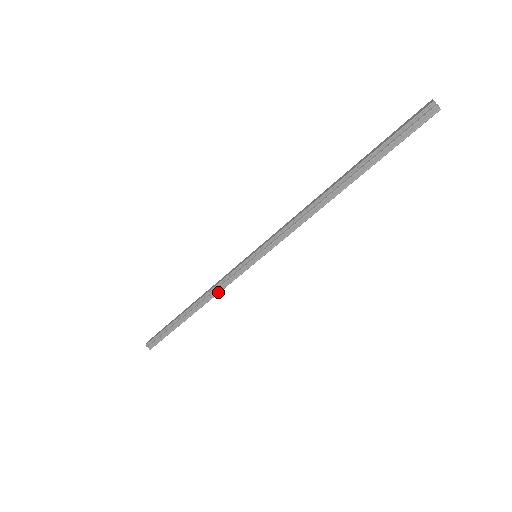
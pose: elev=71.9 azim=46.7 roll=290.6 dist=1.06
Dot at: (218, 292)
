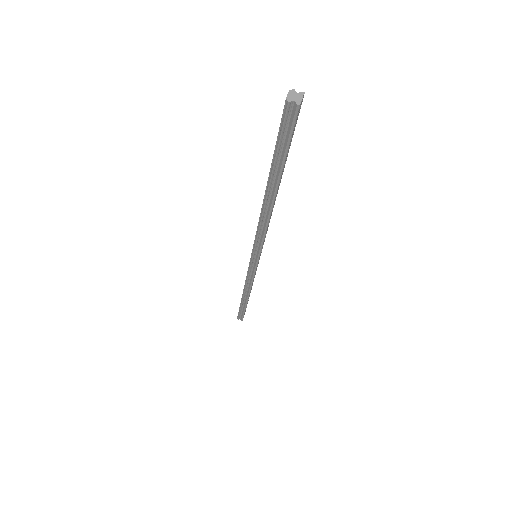
Dot at: (251, 284)
